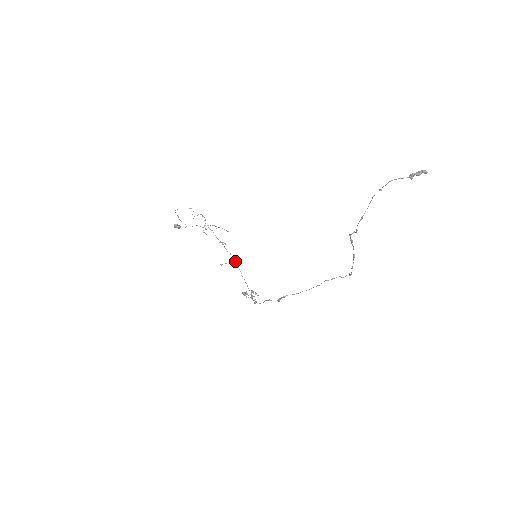
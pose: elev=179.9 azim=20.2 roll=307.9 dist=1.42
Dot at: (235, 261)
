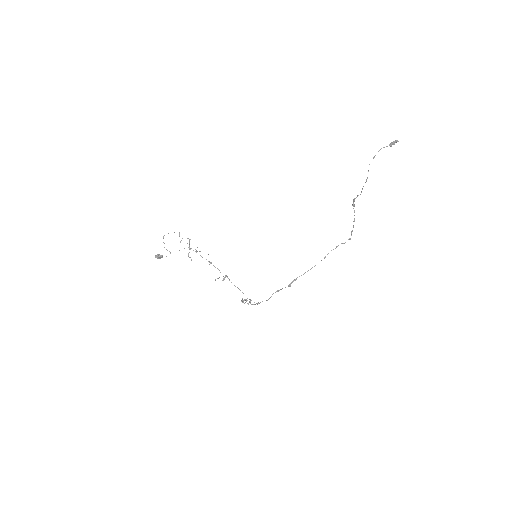
Dot at: (225, 275)
